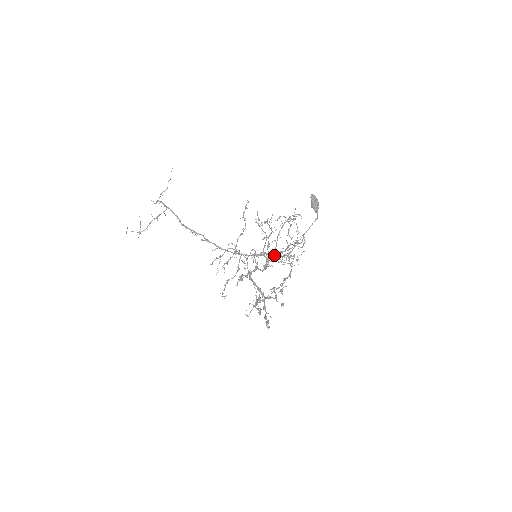
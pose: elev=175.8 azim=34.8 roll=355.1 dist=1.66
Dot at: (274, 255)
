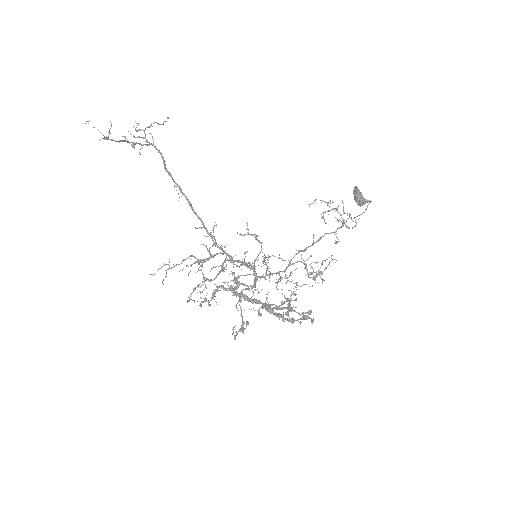
Dot at: (264, 277)
